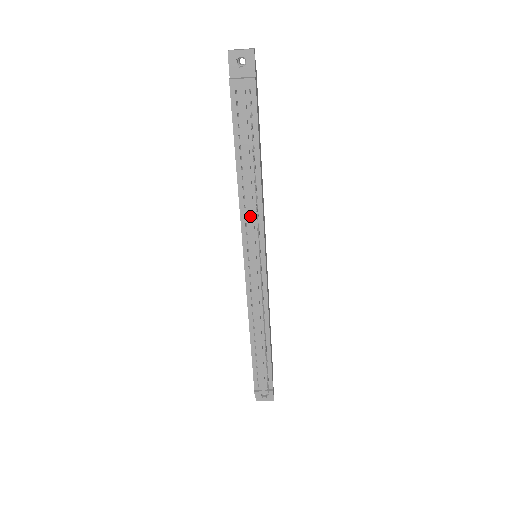
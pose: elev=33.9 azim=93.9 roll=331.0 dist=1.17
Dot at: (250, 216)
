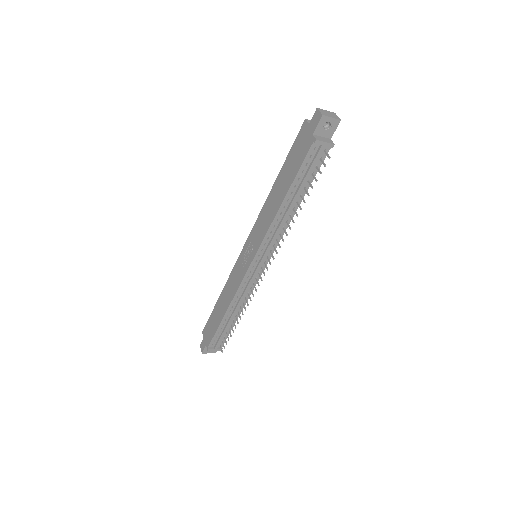
Dot at: (275, 234)
